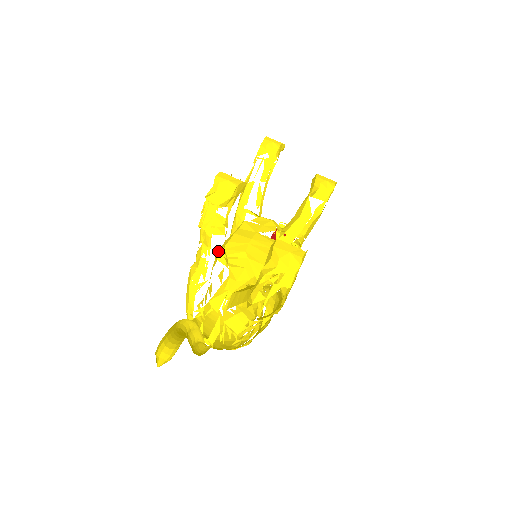
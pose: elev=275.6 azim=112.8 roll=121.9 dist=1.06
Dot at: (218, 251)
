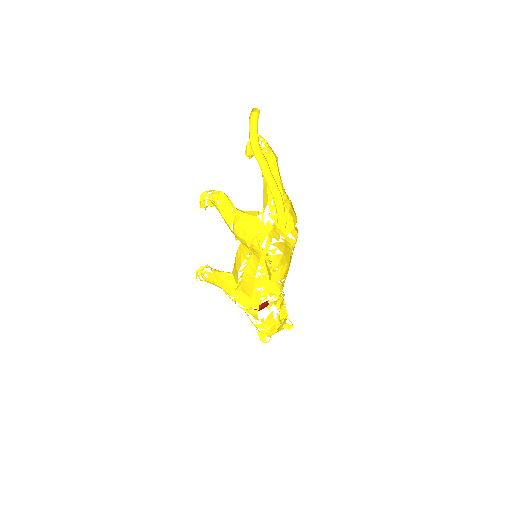
Dot at: occluded
